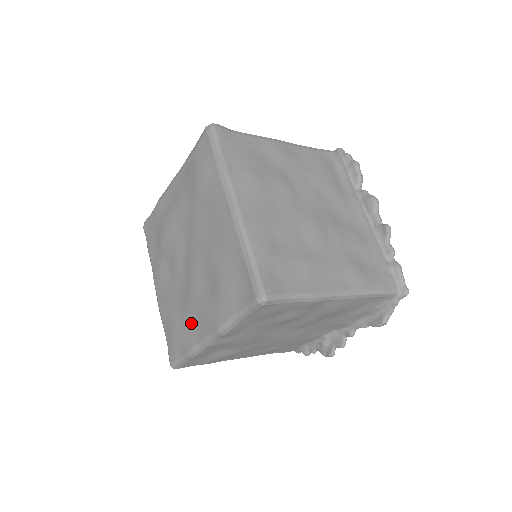
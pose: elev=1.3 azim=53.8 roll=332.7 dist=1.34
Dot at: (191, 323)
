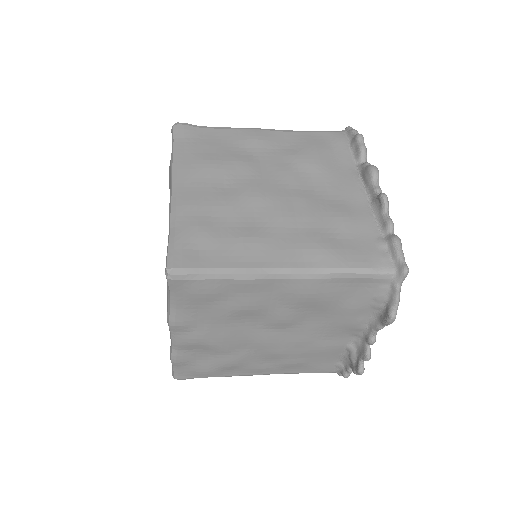
Dot at: occluded
